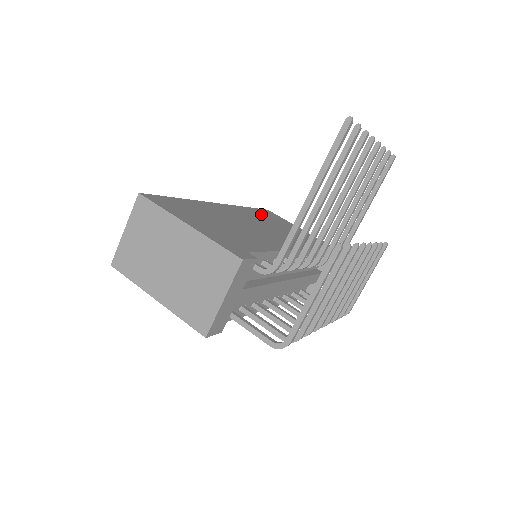
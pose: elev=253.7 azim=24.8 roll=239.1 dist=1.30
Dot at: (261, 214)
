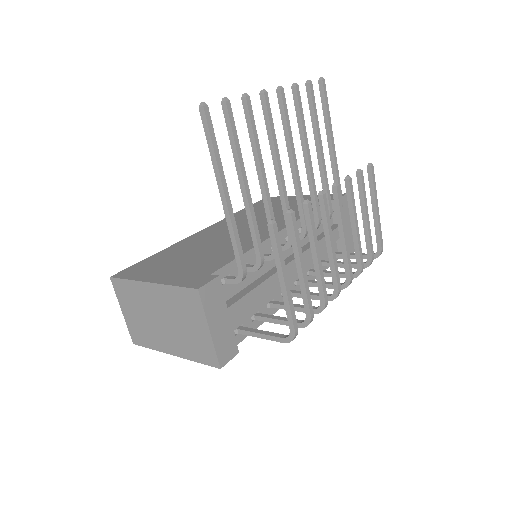
Dot at: (254, 209)
